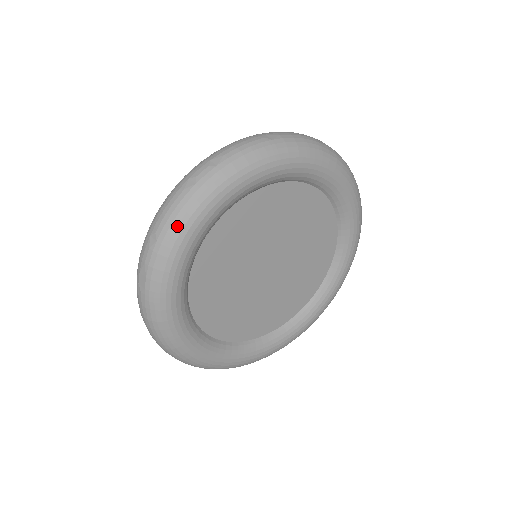
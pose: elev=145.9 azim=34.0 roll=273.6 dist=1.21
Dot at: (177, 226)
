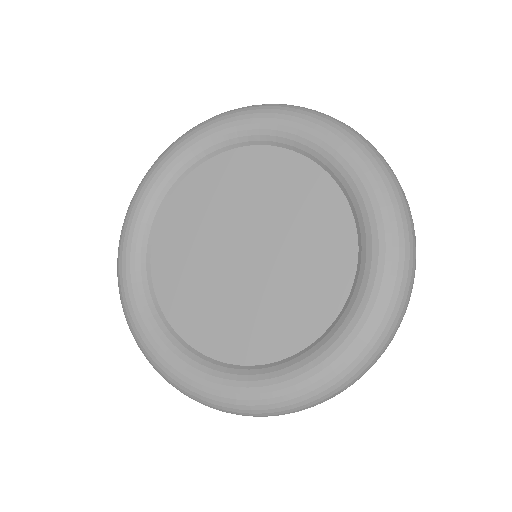
Dot at: (122, 304)
